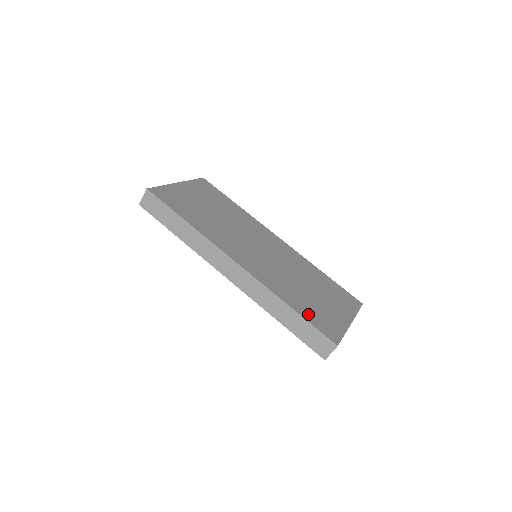
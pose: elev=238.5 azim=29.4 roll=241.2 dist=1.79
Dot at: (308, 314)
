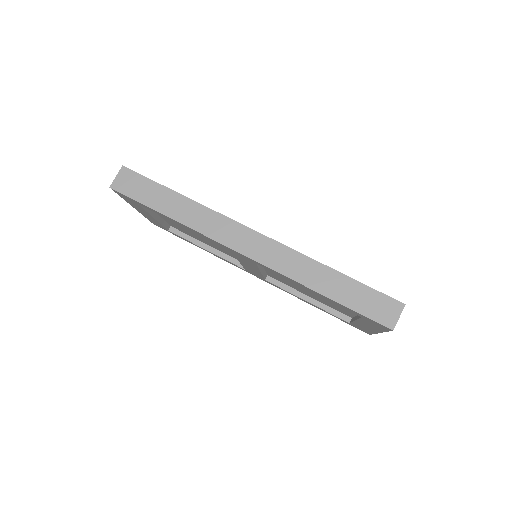
Dot at: occluded
